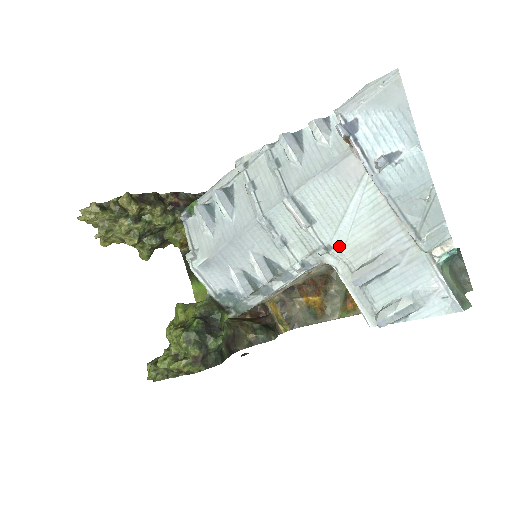
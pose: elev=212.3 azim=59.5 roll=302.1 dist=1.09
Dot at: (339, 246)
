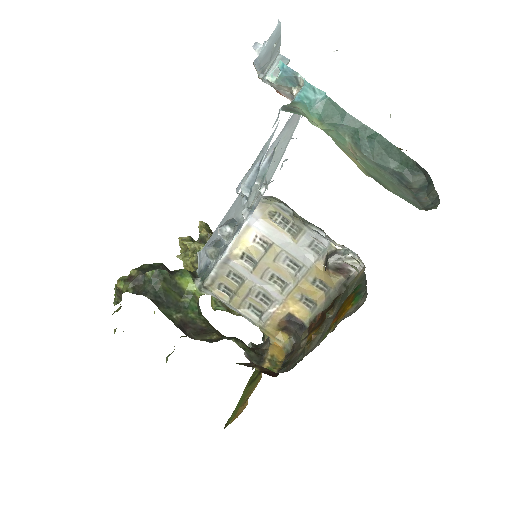
Dot at: occluded
